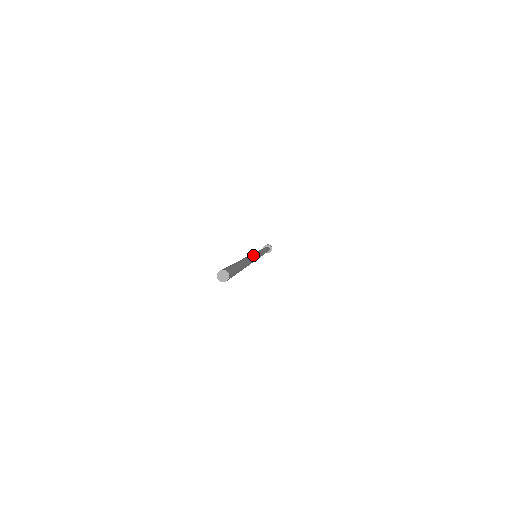
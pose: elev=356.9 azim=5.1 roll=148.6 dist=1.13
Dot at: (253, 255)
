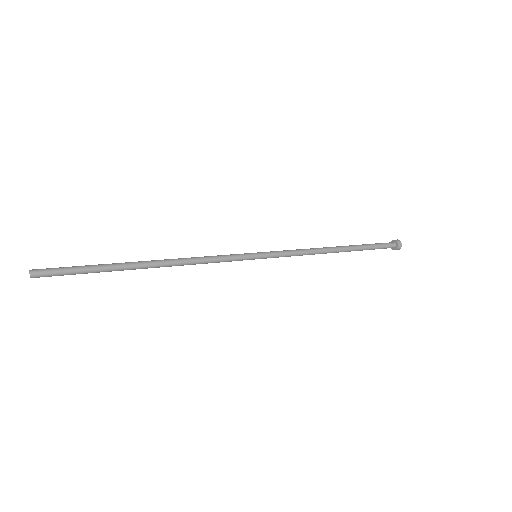
Dot at: (214, 256)
